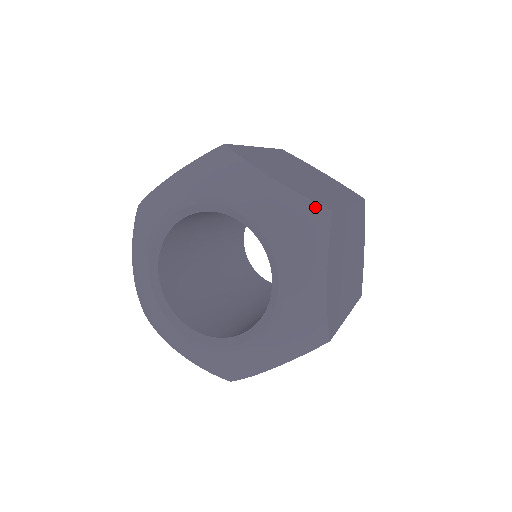
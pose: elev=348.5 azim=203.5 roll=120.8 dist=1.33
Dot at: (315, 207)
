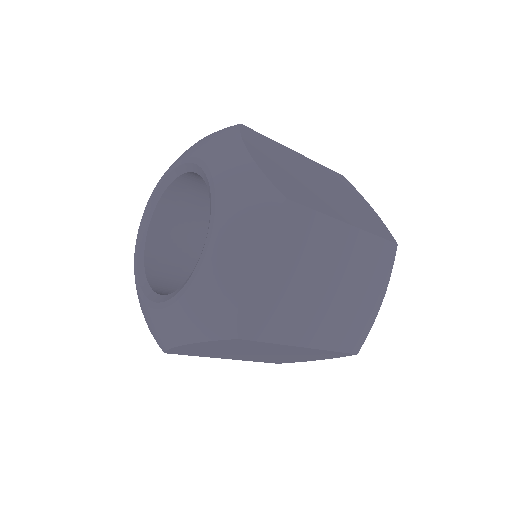
Dot at: (270, 188)
